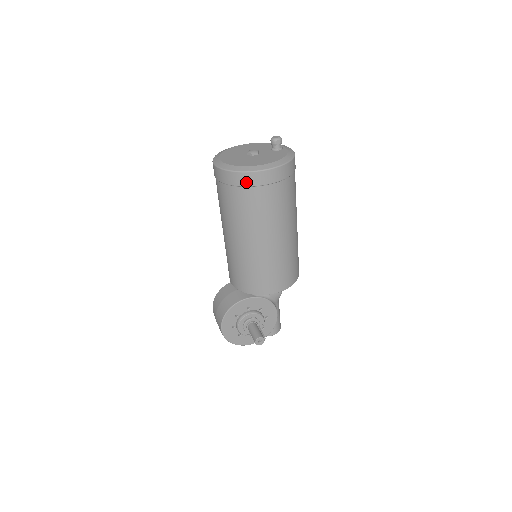
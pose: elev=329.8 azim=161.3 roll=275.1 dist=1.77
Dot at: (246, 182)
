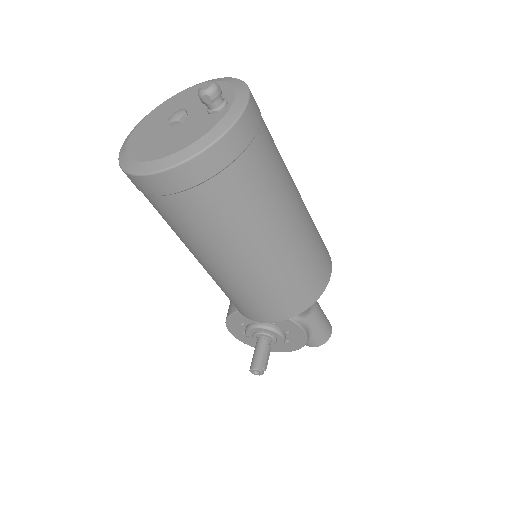
Dot at: (140, 187)
